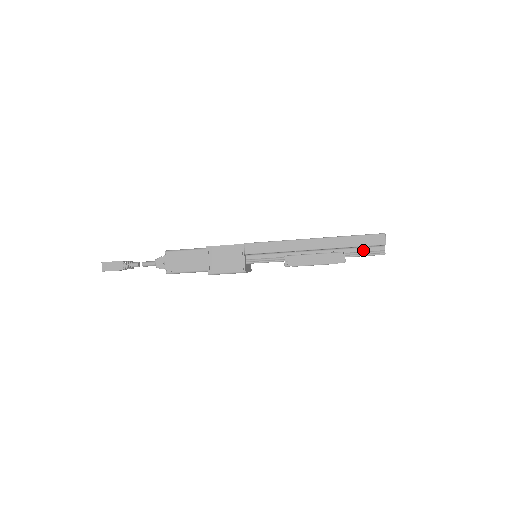
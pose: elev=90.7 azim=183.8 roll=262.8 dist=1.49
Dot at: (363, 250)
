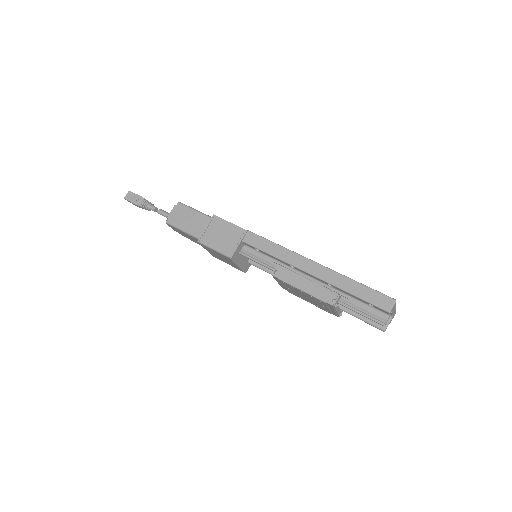
Dot at: (363, 307)
